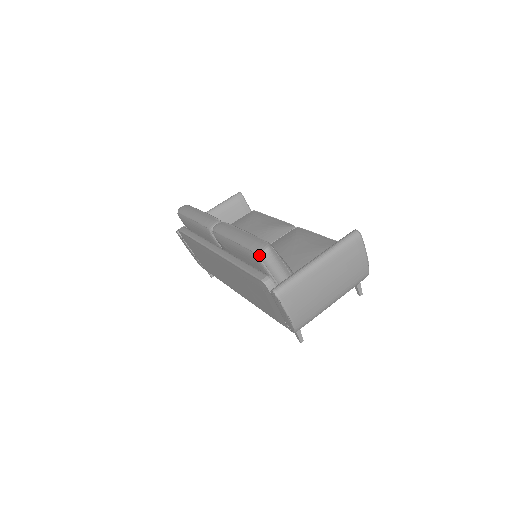
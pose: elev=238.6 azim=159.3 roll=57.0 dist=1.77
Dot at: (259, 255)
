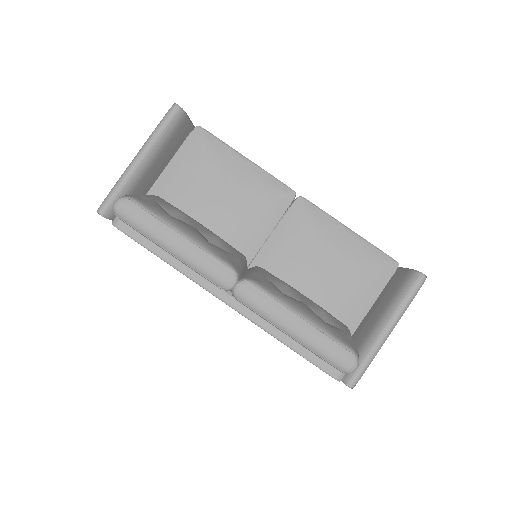
Dot at: occluded
